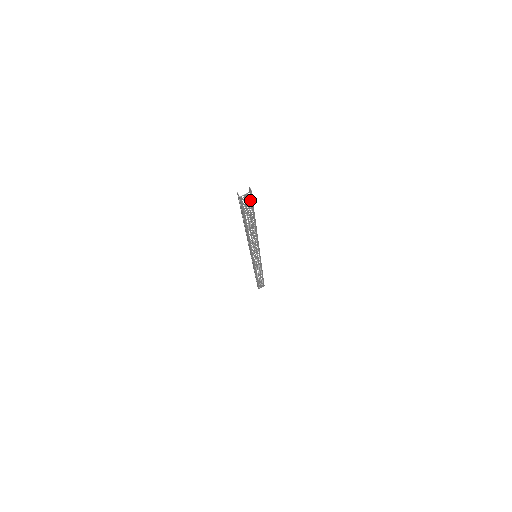
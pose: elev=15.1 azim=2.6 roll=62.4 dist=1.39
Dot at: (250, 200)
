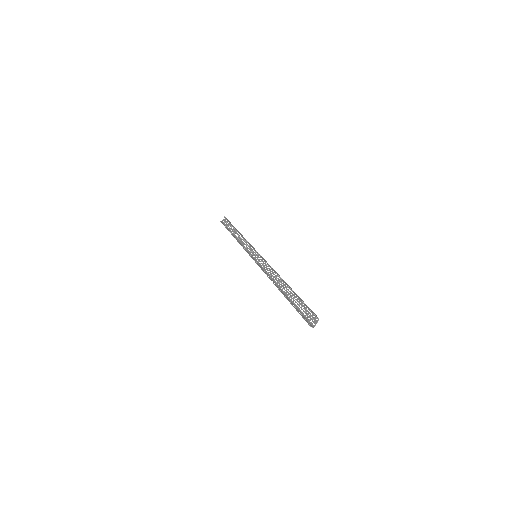
Dot at: occluded
